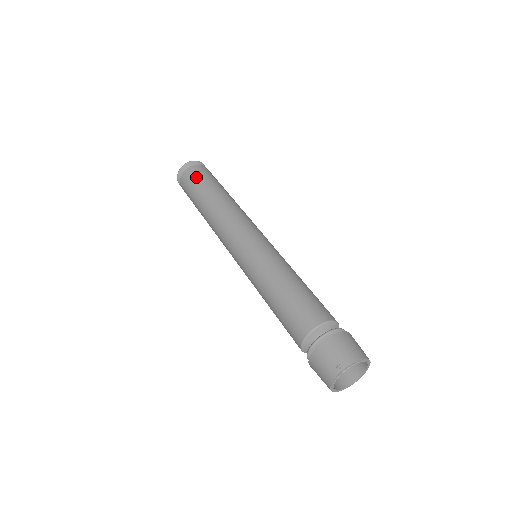
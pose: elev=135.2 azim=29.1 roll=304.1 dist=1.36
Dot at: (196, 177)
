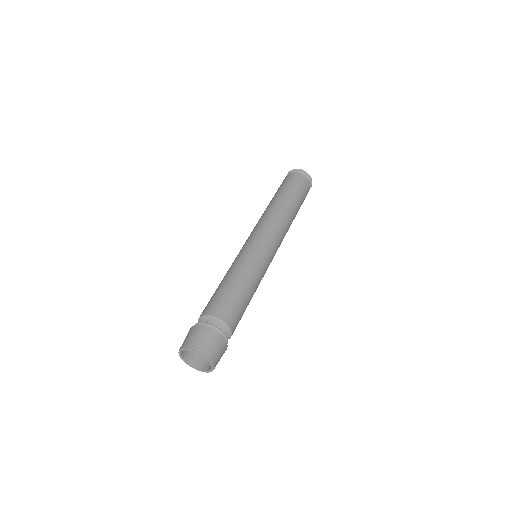
Dot at: (296, 183)
